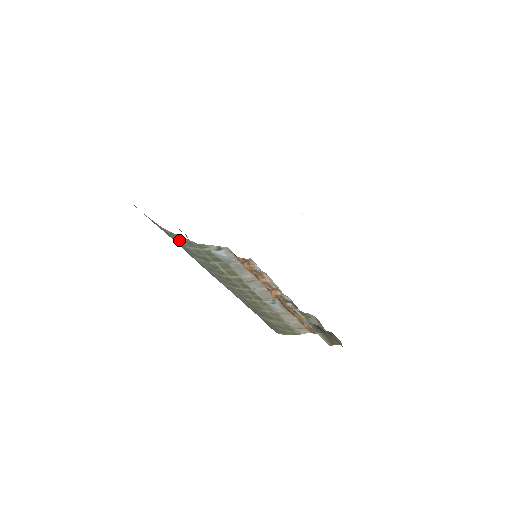
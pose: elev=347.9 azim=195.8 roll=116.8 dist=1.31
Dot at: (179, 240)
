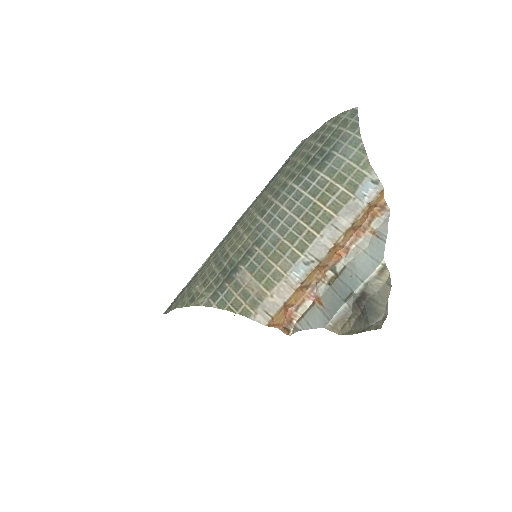
Dot at: (352, 149)
